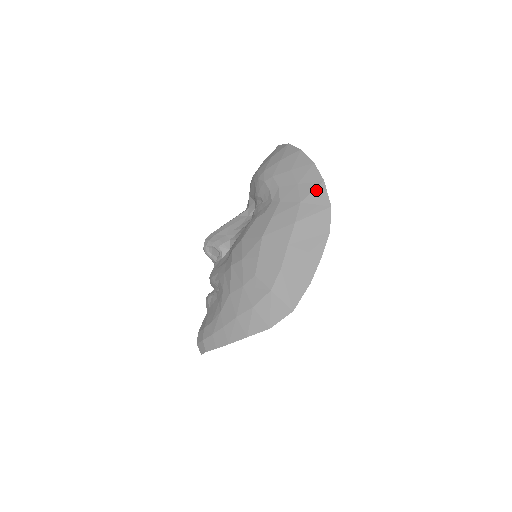
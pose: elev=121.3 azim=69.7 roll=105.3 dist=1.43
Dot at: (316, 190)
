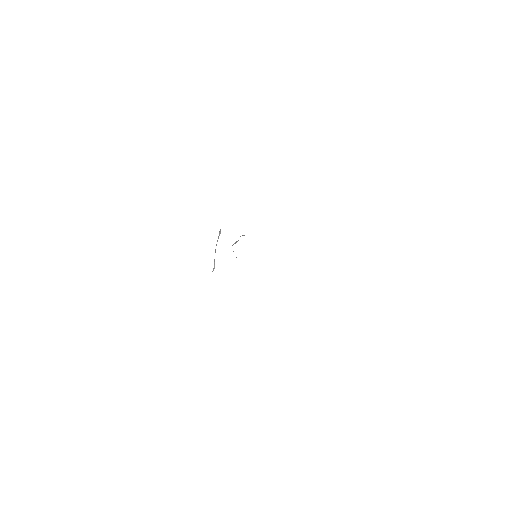
Dot at: occluded
